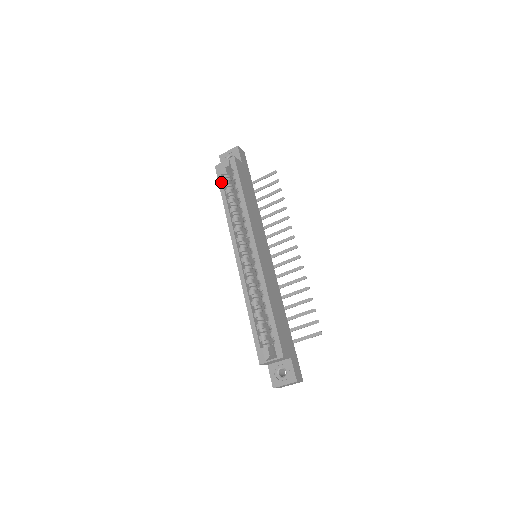
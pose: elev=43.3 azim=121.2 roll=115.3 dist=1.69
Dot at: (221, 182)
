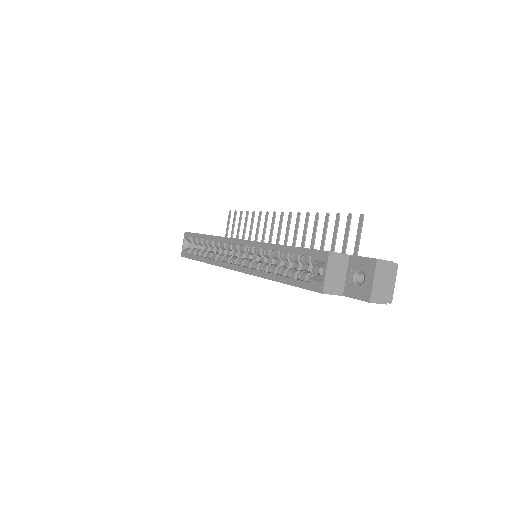
Dot at: (190, 255)
